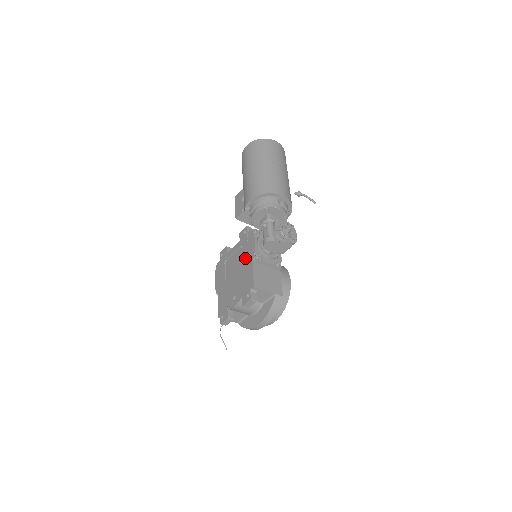
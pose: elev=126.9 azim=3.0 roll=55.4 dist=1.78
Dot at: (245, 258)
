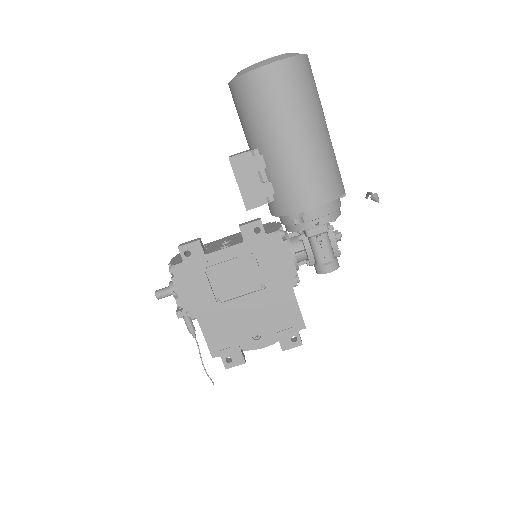
Dot at: (271, 279)
